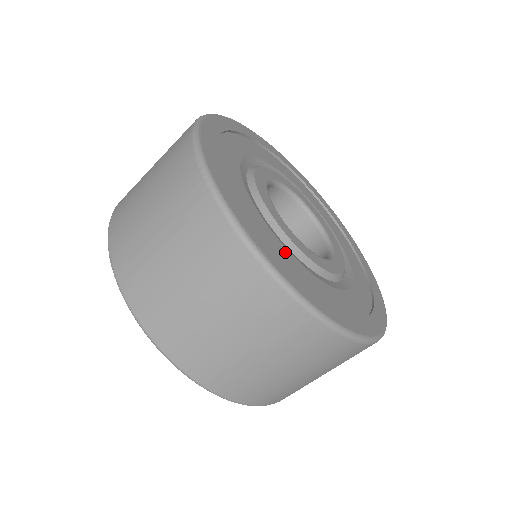
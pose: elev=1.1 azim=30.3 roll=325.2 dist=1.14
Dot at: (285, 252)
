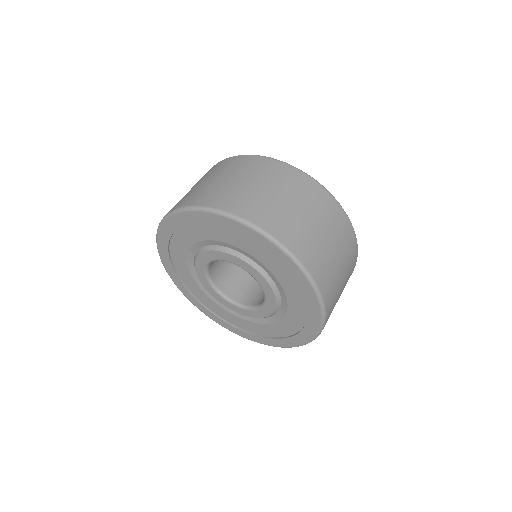
Dot at: occluded
